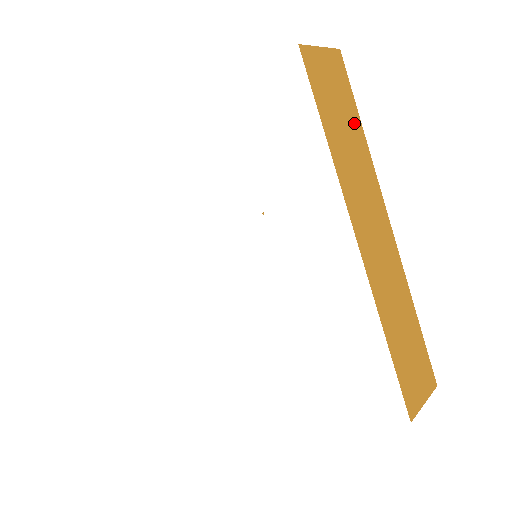
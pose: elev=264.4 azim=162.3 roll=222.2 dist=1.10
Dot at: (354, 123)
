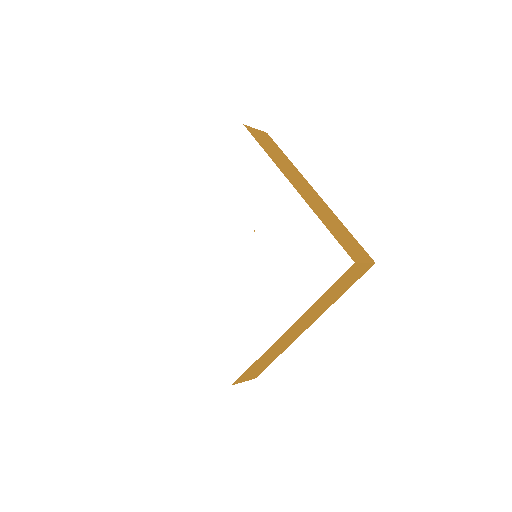
Dot at: (281, 154)
